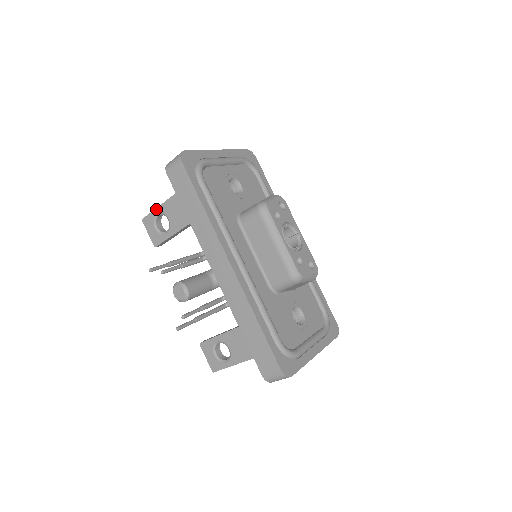
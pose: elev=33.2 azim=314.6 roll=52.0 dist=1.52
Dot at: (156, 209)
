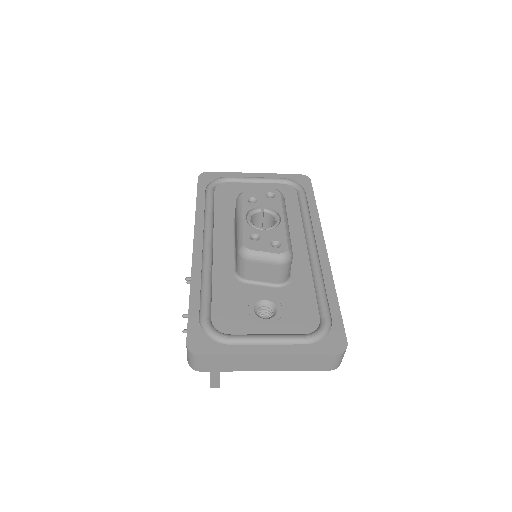
Dot at: occluded
